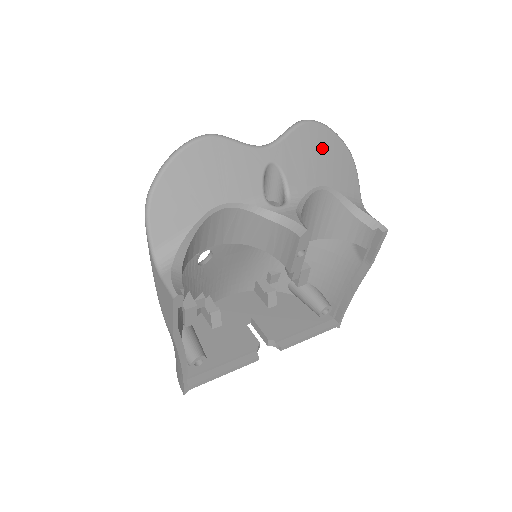
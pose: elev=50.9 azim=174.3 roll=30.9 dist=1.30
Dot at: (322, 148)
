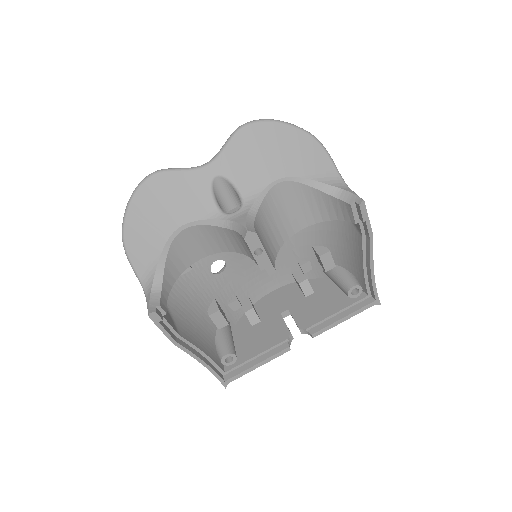
Dot at: (270, 143)
